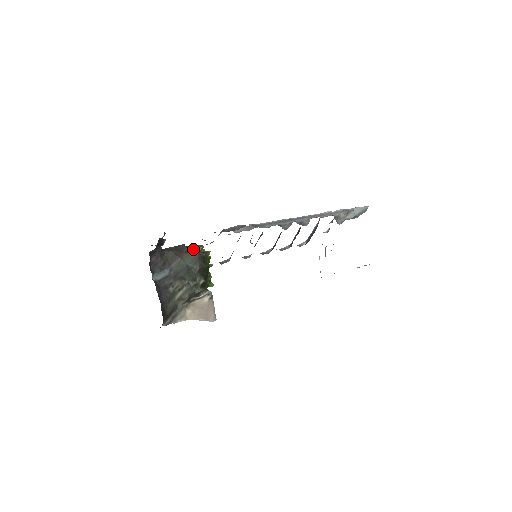
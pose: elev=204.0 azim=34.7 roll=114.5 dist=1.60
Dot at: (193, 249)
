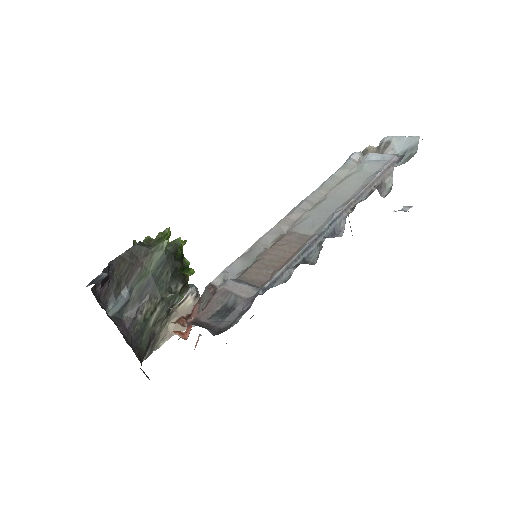
Dot at: (155, 246)
